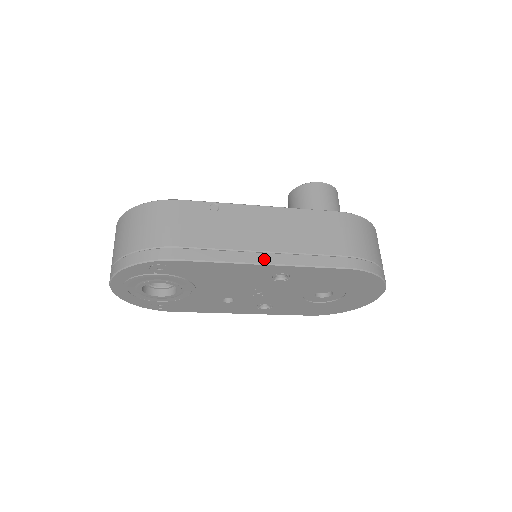
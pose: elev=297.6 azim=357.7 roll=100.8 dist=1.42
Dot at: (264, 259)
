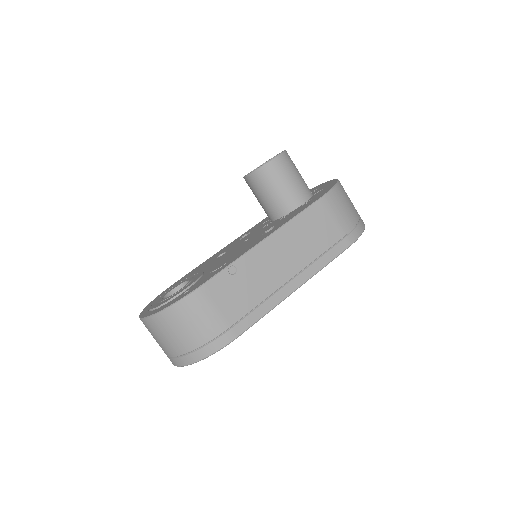
Dot at: (294, 286)
